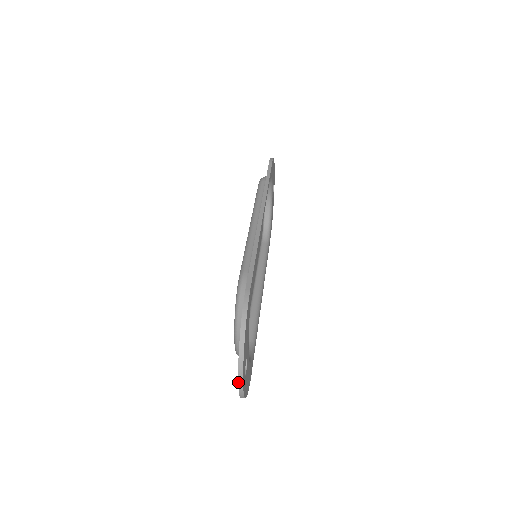
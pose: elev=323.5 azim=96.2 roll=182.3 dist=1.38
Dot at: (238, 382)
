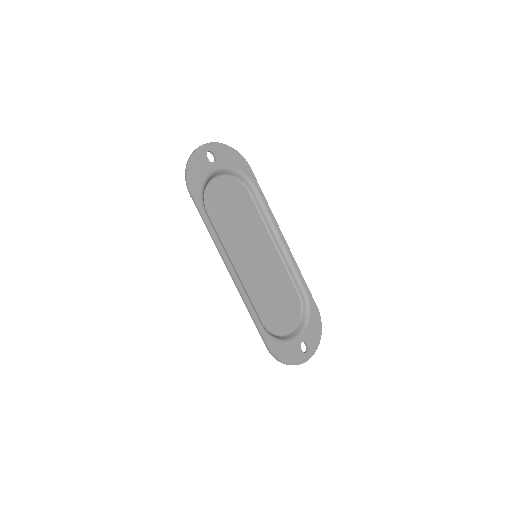
Dot at: (206, 144)
